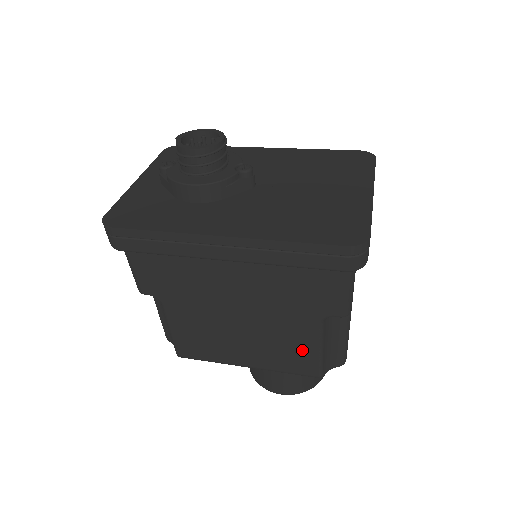
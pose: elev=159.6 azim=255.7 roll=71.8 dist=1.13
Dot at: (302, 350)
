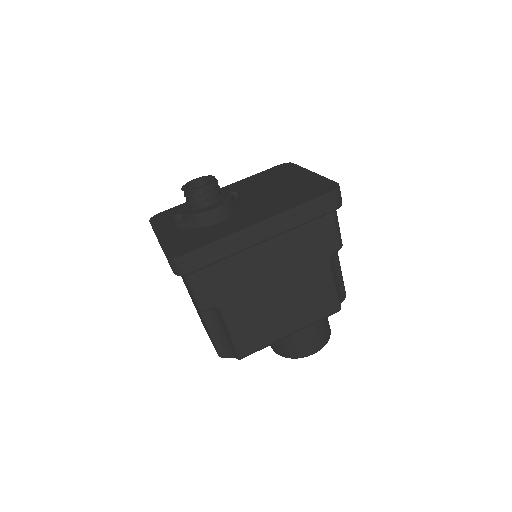
Dot at: (324, 292)
